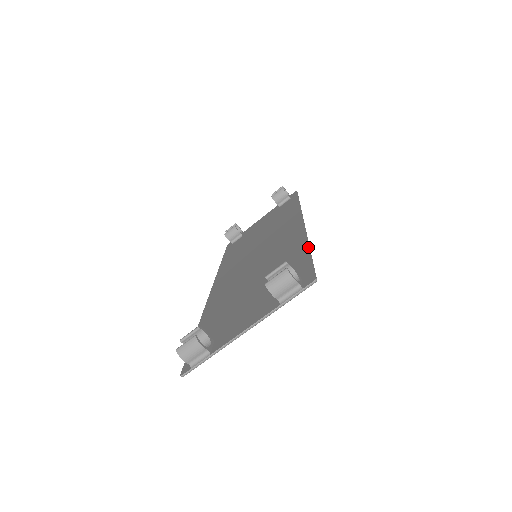
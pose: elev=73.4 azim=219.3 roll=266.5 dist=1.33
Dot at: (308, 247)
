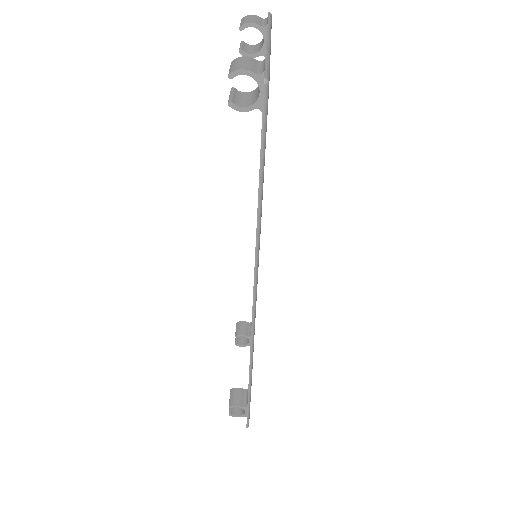
Dot at: occluded
